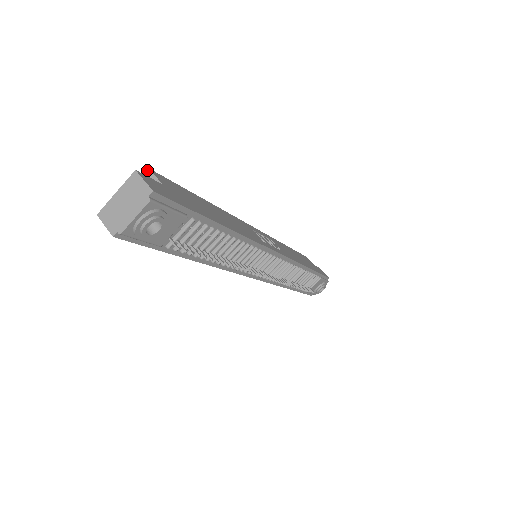
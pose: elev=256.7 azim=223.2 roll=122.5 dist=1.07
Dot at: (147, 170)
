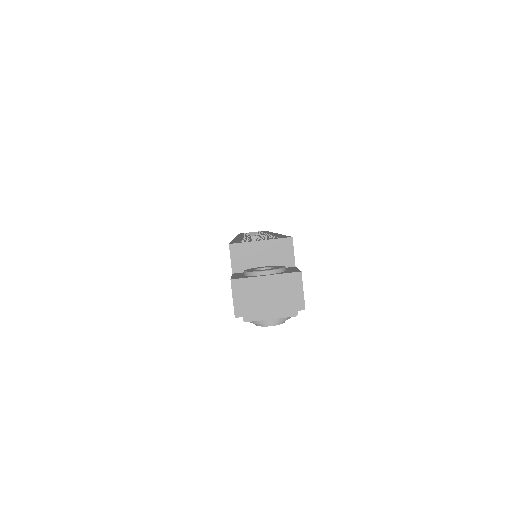
Dot at: (290, 237)
